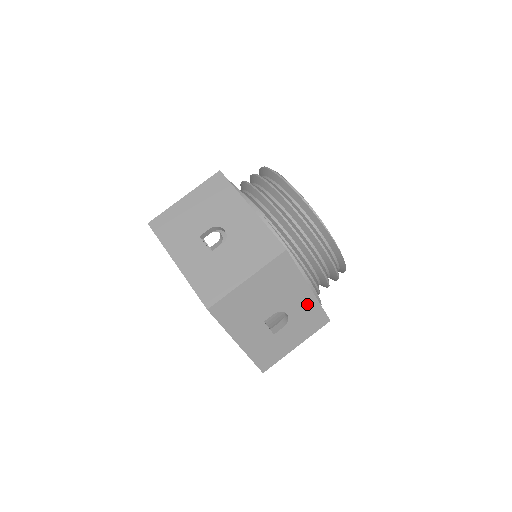
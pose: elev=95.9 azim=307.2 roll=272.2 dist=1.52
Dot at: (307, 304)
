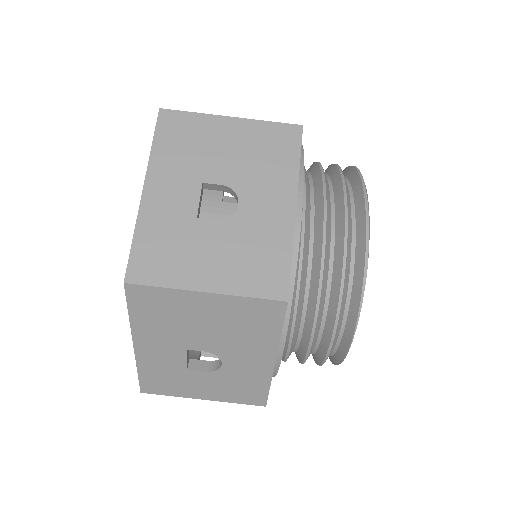
Dot at: (255, 372)
